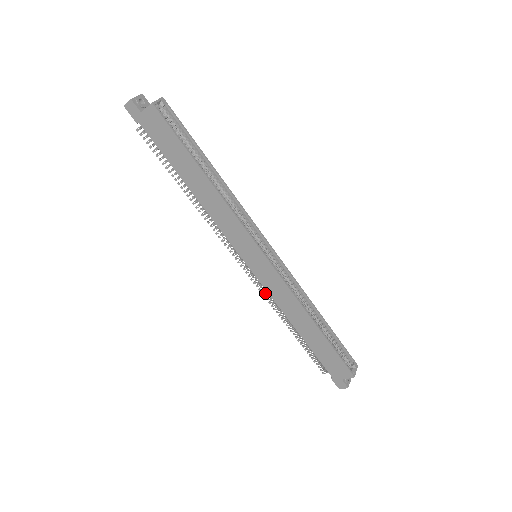
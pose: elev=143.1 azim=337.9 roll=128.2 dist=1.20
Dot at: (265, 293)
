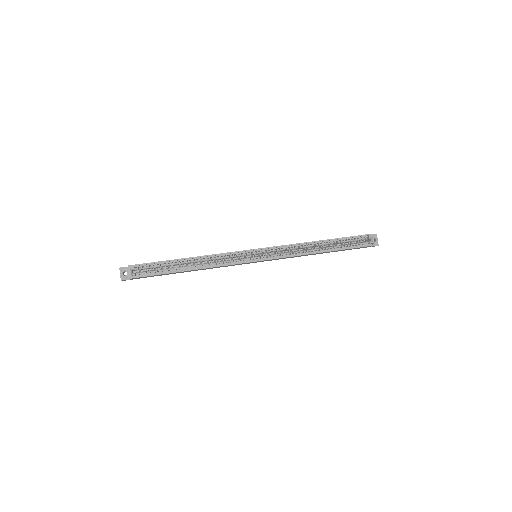
Dot at: occluded
